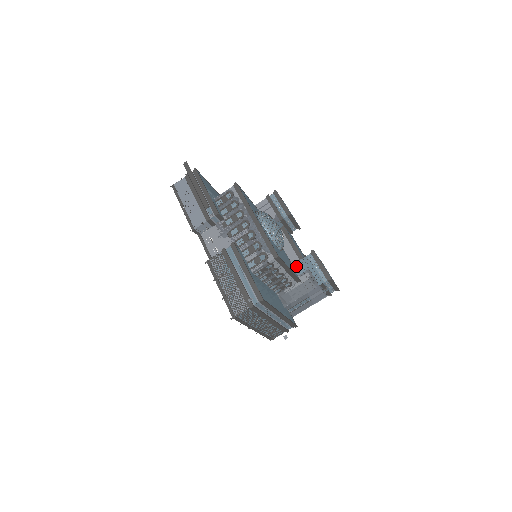
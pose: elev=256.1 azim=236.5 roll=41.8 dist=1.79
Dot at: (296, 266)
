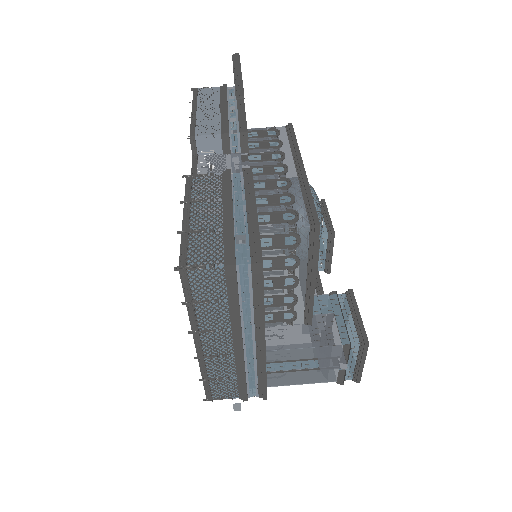
Dot at: occluded
